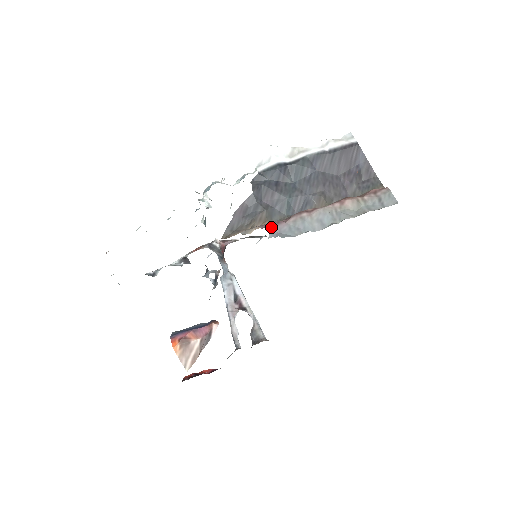
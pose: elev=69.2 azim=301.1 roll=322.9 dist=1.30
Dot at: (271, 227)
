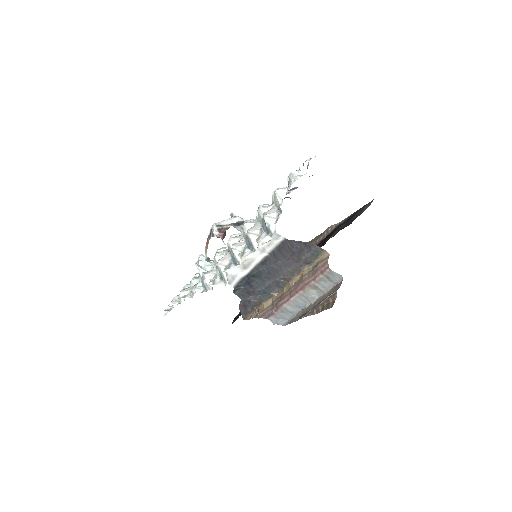
Dot at: (270, 318)
